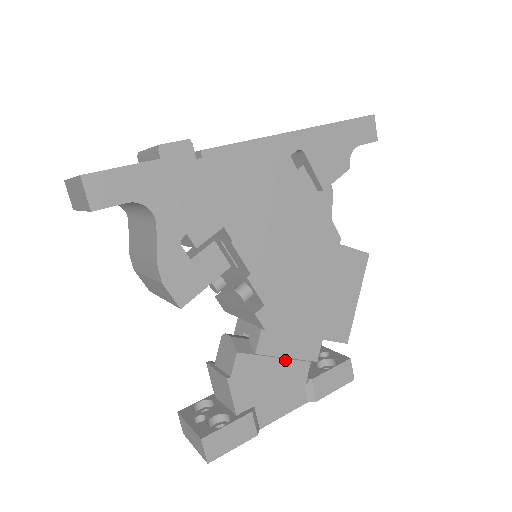
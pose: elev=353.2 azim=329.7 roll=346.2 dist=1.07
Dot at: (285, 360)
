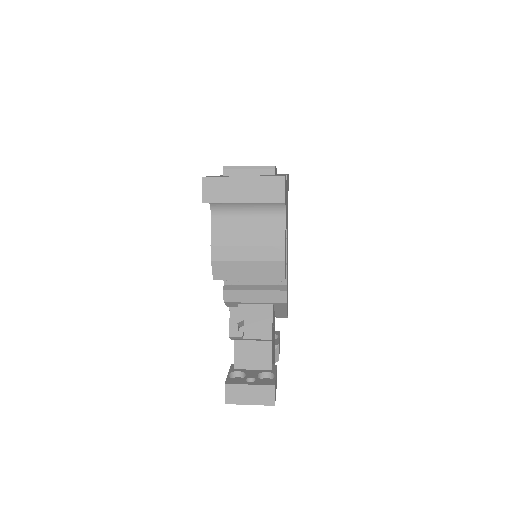
Dot at: occluded
